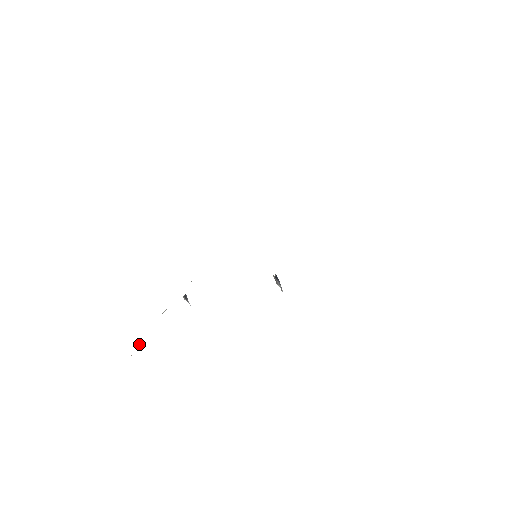
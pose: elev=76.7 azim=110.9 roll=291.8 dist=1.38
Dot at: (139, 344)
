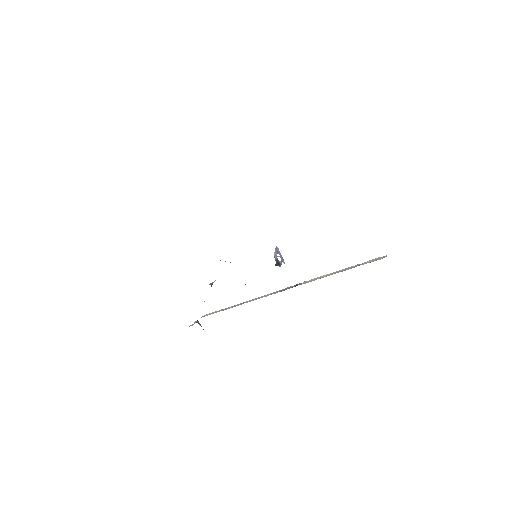
Dot at: (198, 322)
